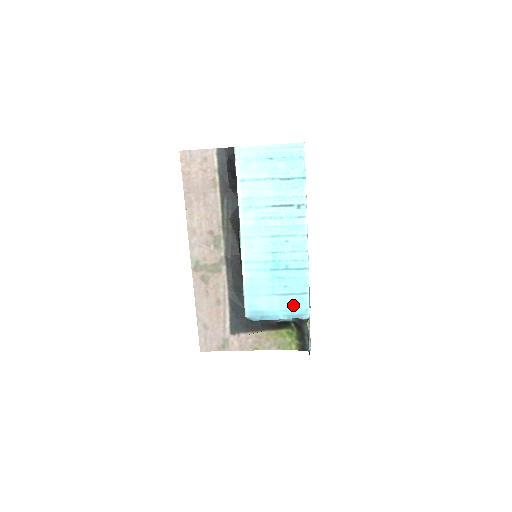
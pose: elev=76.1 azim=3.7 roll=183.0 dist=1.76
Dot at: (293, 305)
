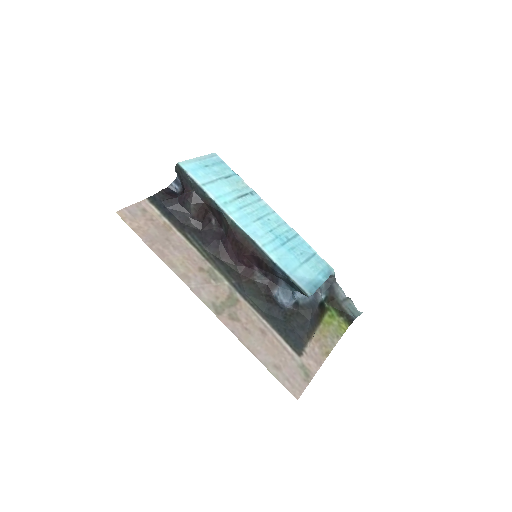
Dot at: (319, 266)
